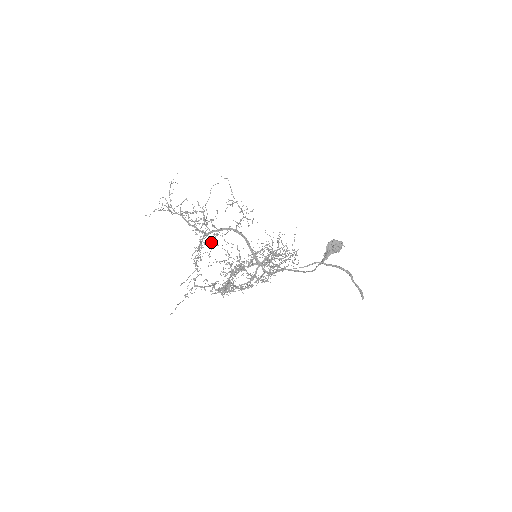
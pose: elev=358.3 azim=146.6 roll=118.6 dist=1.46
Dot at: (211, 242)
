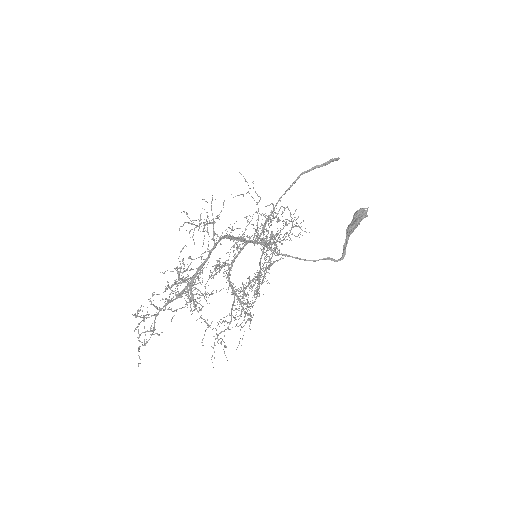
Dot at: (209, 295)
